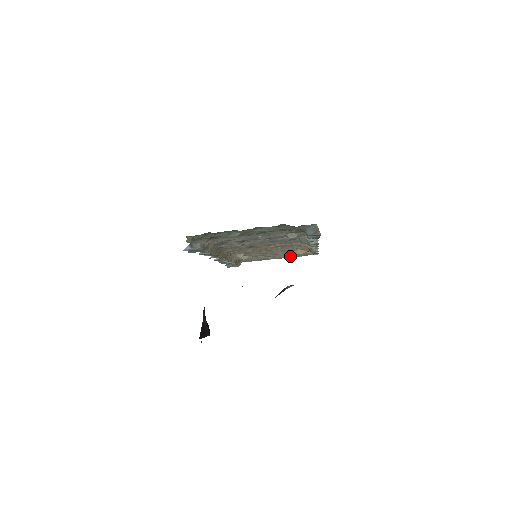
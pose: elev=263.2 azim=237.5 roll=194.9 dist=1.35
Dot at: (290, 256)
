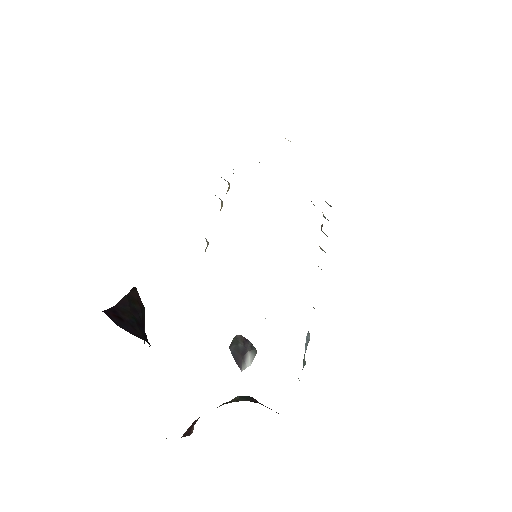
Dot at: occluded
